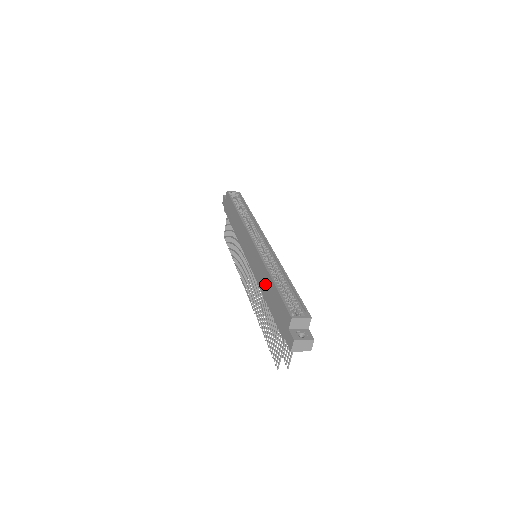
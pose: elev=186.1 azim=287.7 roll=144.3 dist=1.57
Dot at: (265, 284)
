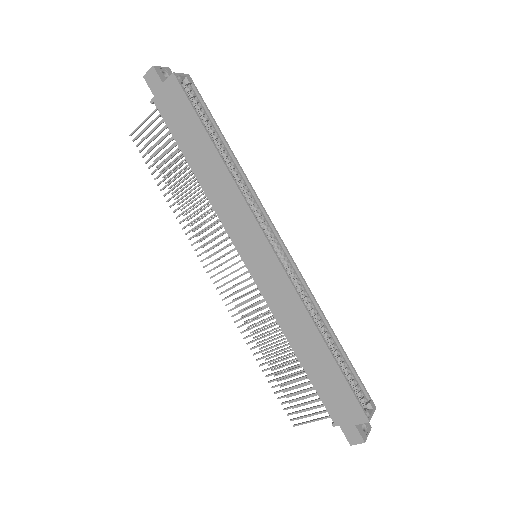
Dot at: (303, 338)
